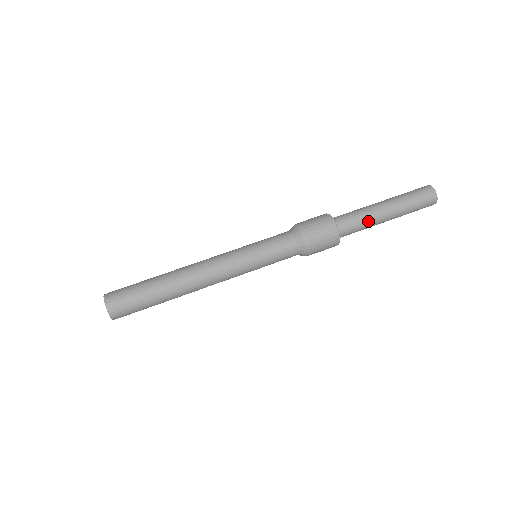
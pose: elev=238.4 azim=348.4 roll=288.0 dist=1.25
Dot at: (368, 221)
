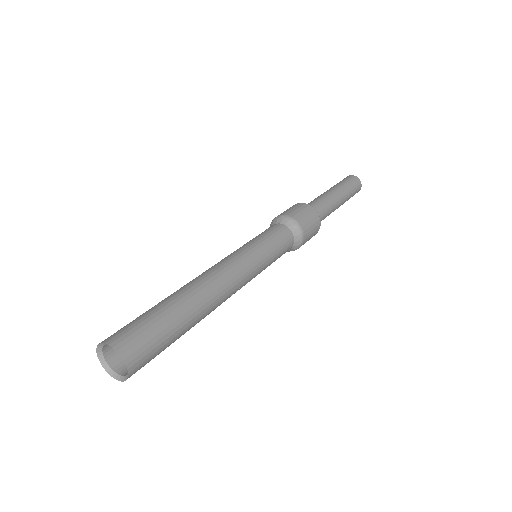
Dot at: (329, 204)
